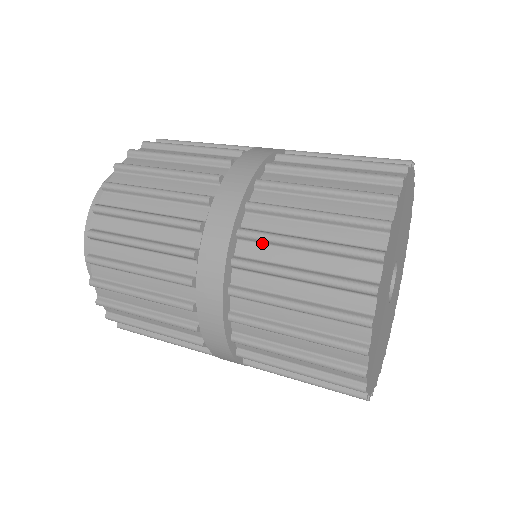
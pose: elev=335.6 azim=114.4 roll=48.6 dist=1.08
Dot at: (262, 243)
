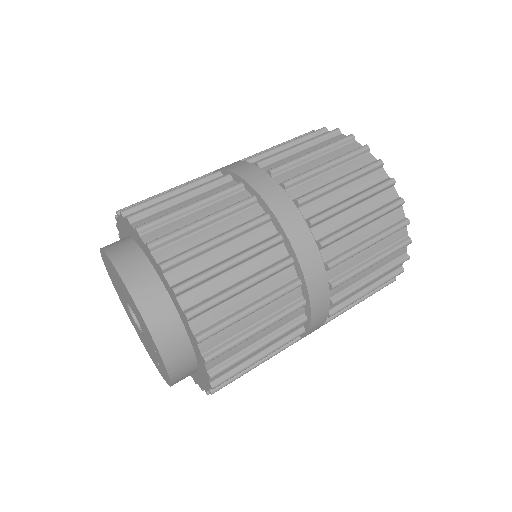
Dot at: (315, 200)
